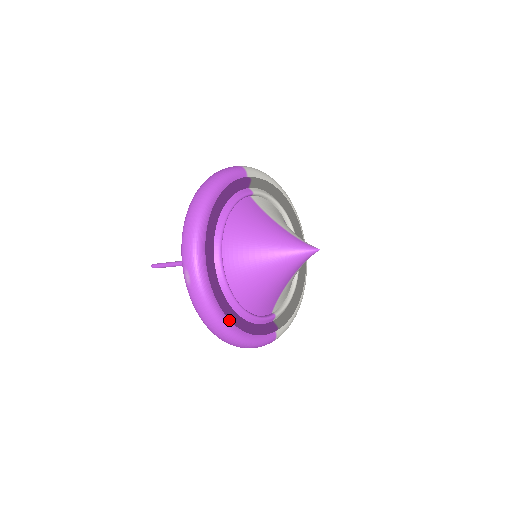
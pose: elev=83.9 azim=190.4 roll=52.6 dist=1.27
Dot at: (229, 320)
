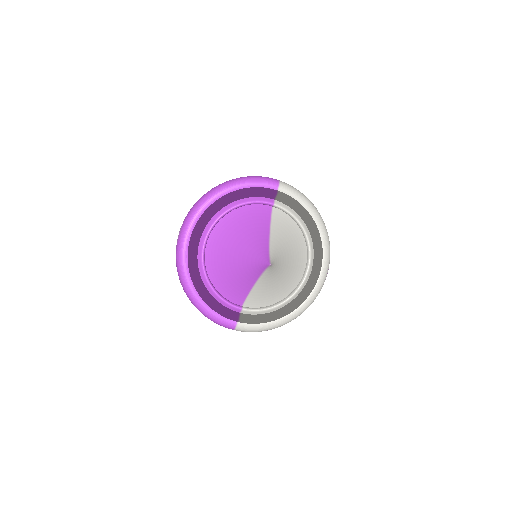
Dot at: (192, 281)
